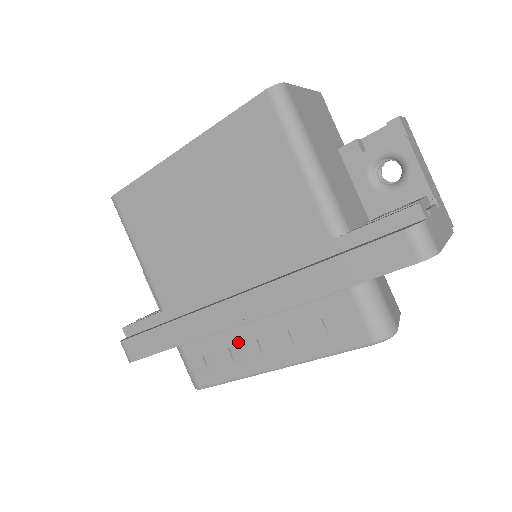
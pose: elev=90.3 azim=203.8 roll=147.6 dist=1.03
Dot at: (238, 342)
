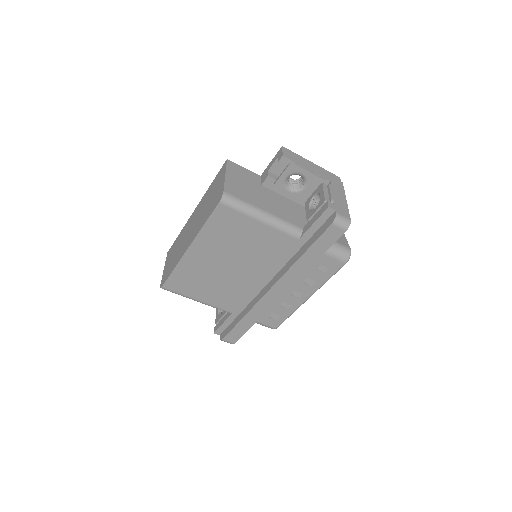
Dot at: (282, 301)
